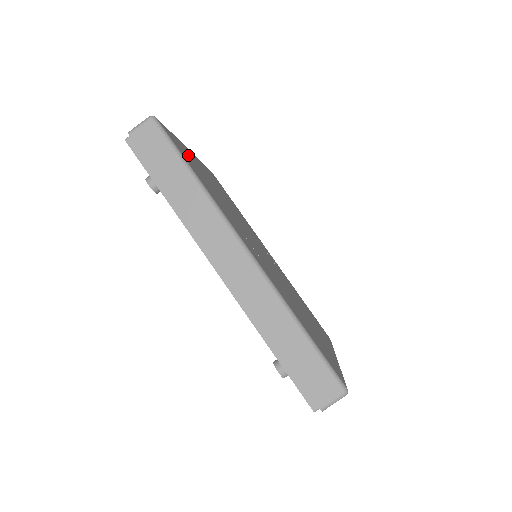
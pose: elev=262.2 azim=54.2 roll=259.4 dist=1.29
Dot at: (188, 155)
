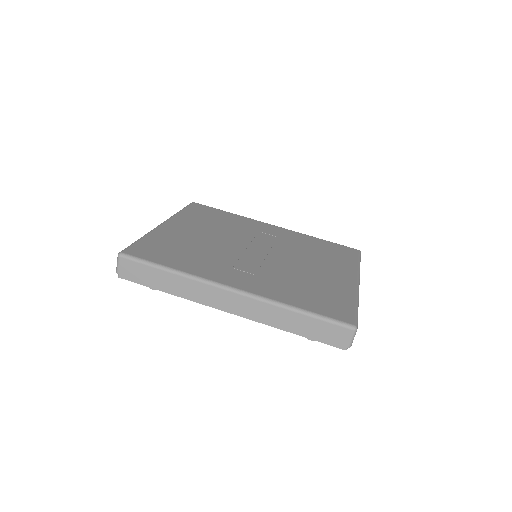
Dot at: (160, 243)
